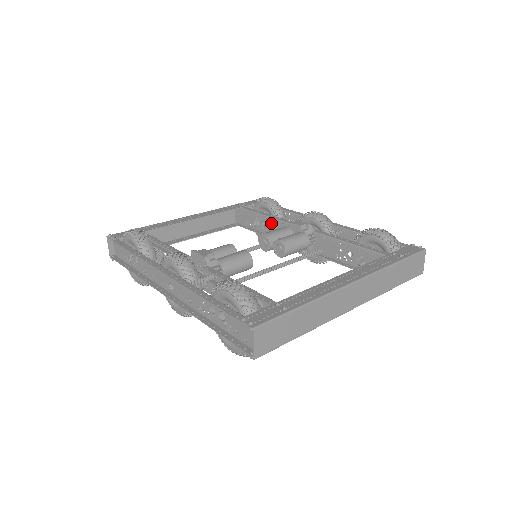
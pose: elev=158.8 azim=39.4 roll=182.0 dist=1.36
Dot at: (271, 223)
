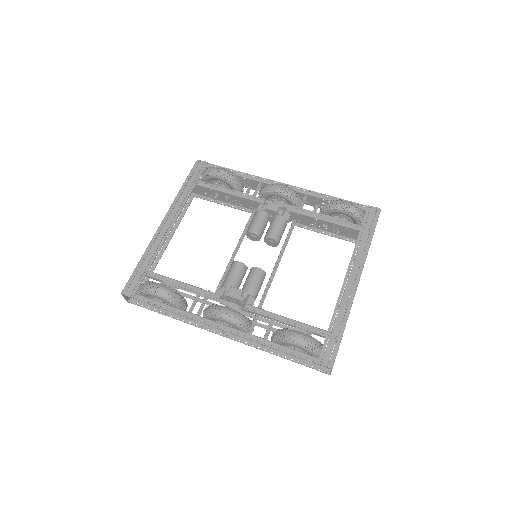
Dot at: (236, 199)
